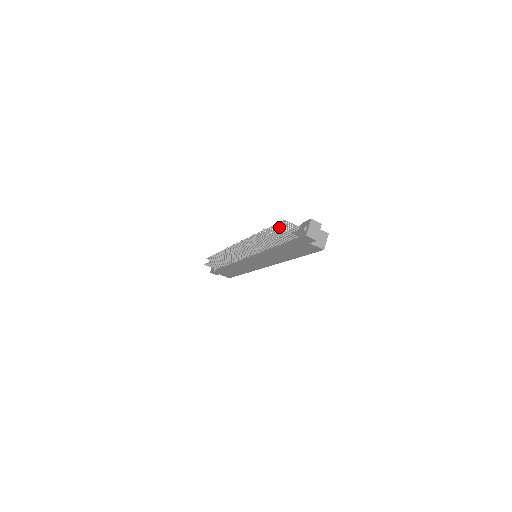
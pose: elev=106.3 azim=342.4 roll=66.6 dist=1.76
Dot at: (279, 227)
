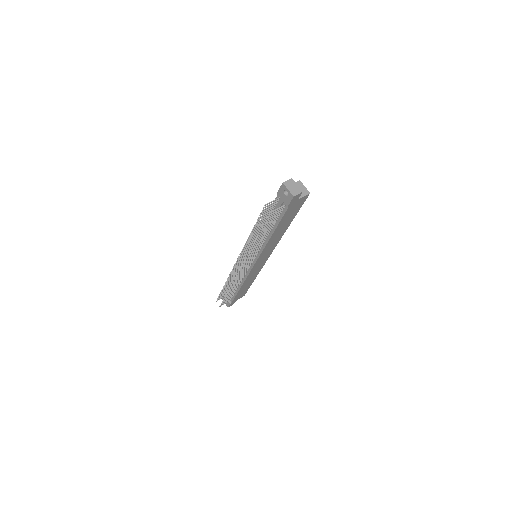
Dot at: (263, 215)
